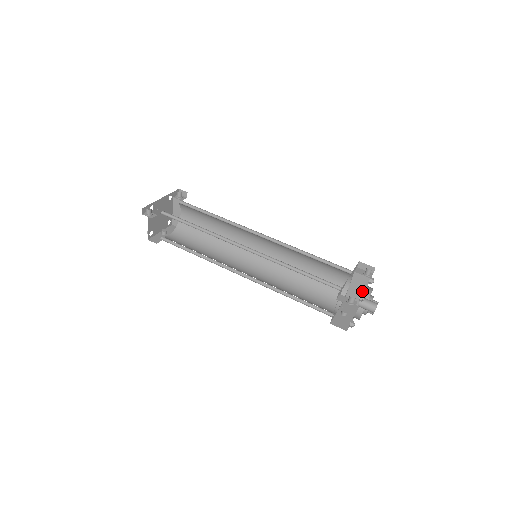
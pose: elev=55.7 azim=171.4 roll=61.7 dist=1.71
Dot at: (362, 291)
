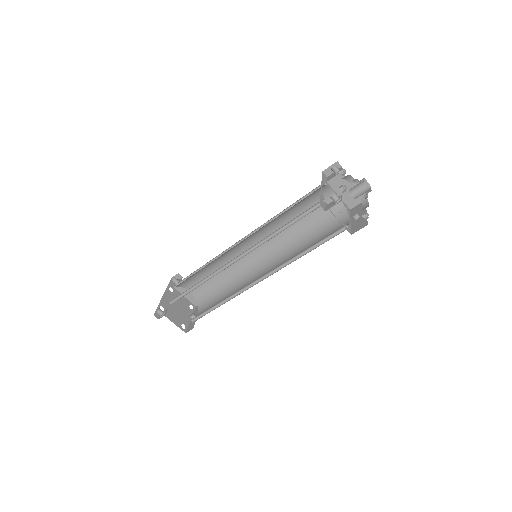
Dot at: (350, 188)
